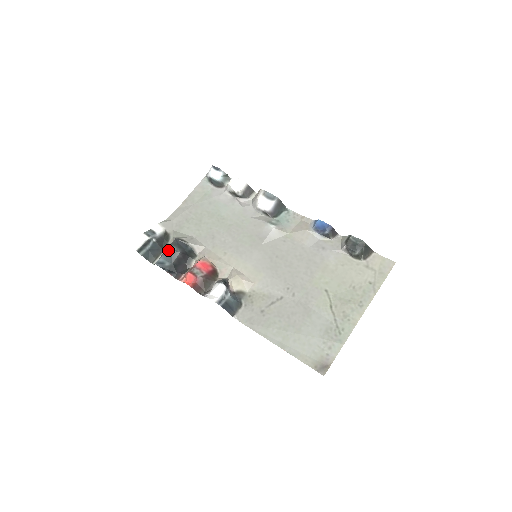
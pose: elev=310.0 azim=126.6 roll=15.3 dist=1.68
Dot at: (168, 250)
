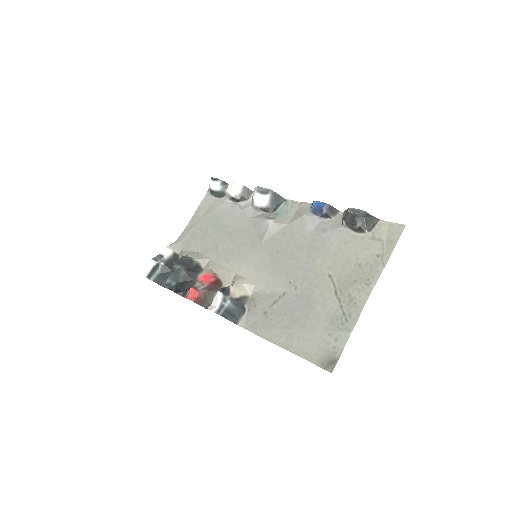
Dot at: (173, 270)
